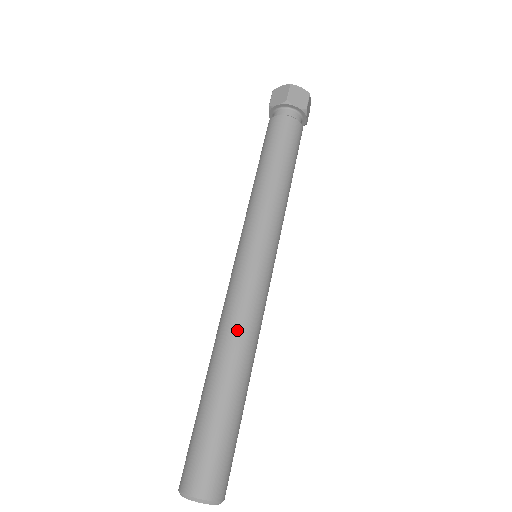
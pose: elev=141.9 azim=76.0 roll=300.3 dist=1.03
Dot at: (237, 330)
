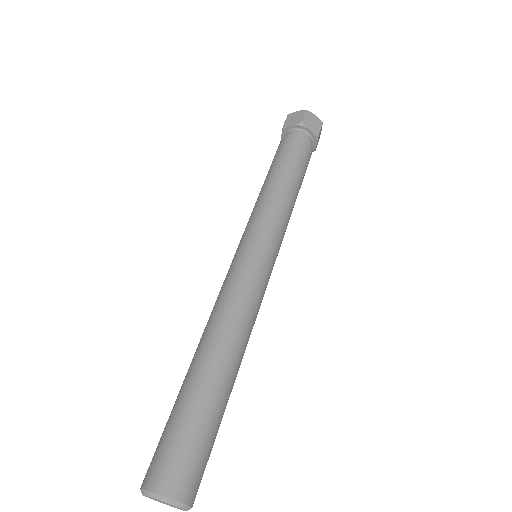
Dot at: (231, 320)
